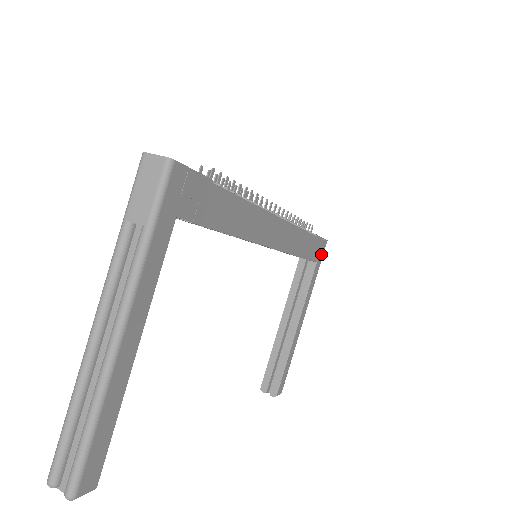
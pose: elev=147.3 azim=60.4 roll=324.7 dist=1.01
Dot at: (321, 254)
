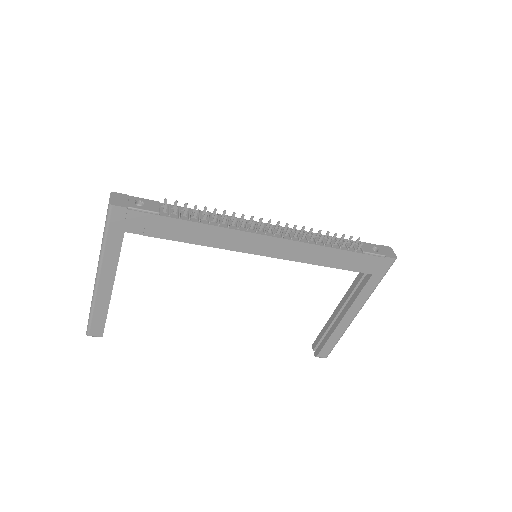
Dot at: (383, 268)
